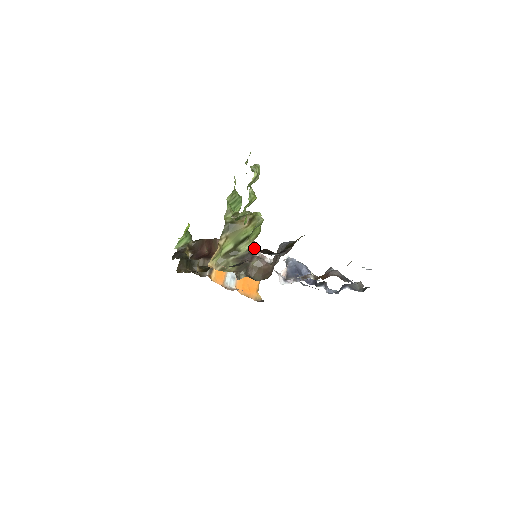
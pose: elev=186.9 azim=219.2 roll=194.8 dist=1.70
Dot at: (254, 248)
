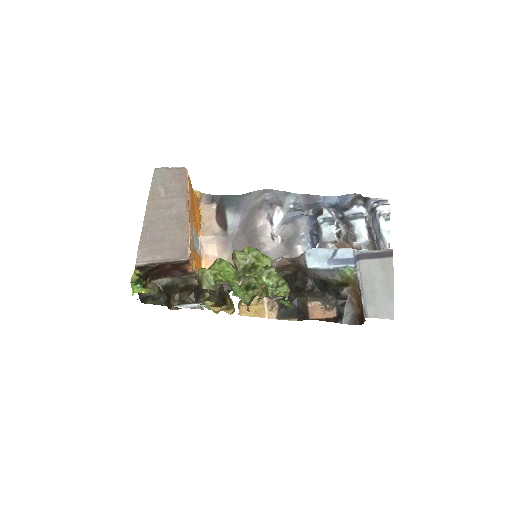
Dot at: occluded
